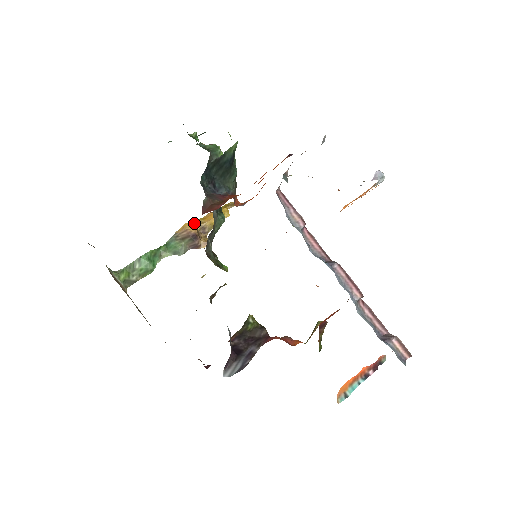
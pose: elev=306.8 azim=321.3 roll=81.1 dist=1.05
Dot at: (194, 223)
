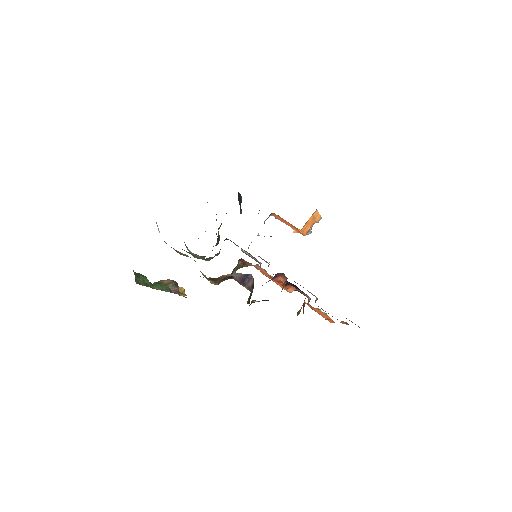
Dot at: occluded
